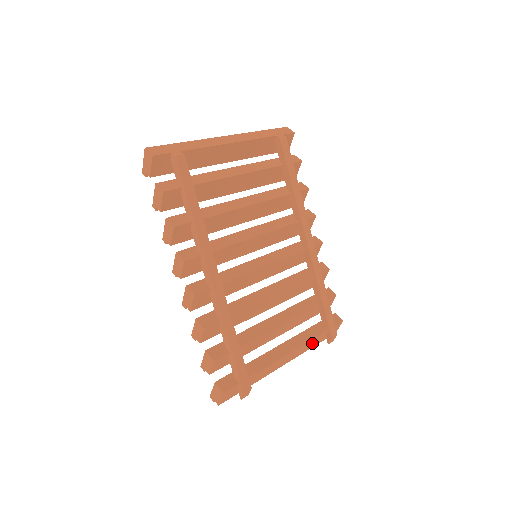
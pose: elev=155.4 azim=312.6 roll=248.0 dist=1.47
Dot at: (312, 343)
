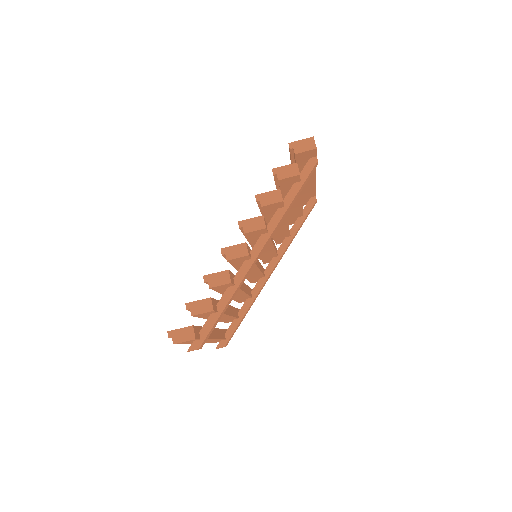
Dot at: (214, 341)
